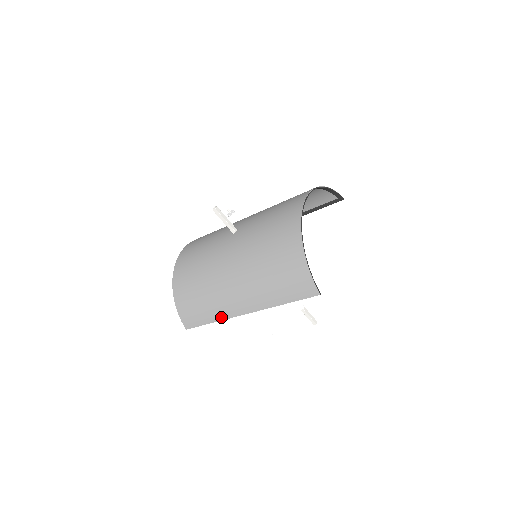
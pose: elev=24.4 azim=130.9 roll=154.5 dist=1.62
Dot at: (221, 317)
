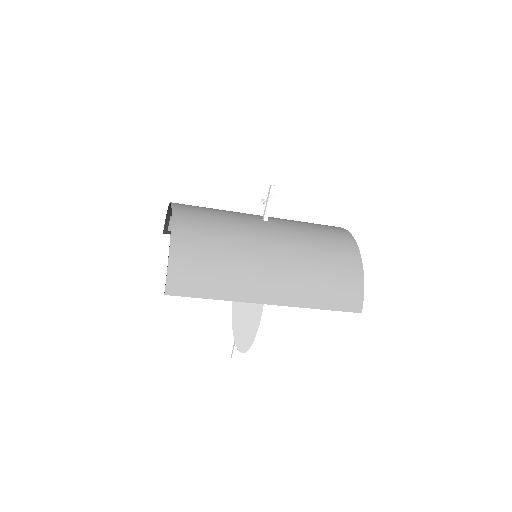
Dot at: (234, 297)
